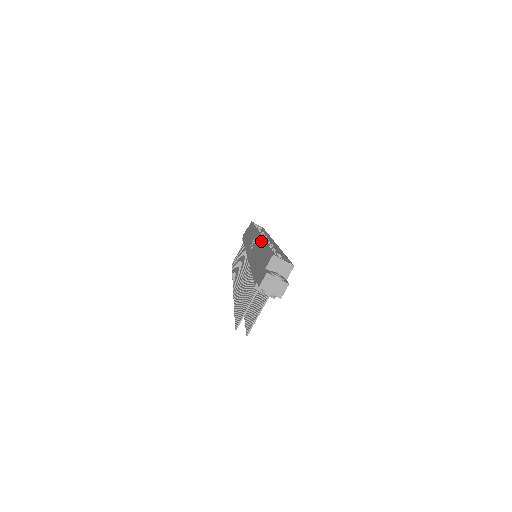
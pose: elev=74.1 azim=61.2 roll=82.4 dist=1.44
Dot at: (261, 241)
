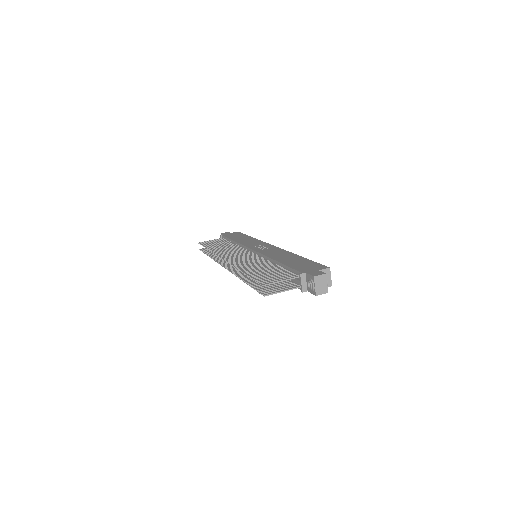
Dot at: (287, 252)
